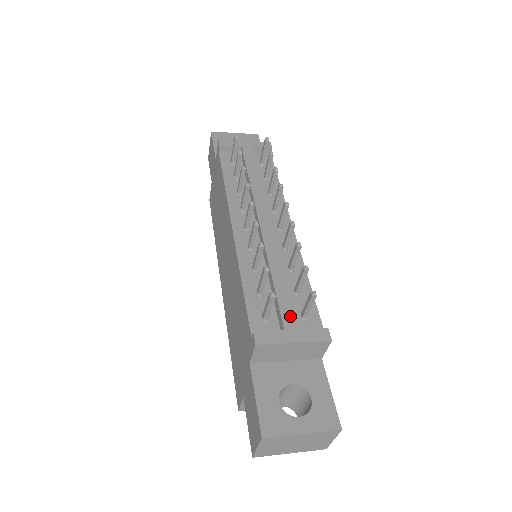
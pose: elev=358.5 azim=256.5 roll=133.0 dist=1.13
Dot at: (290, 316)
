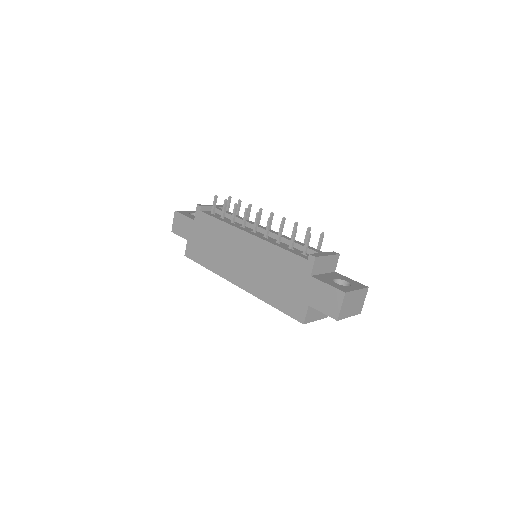
Dot at: (316, 250)
